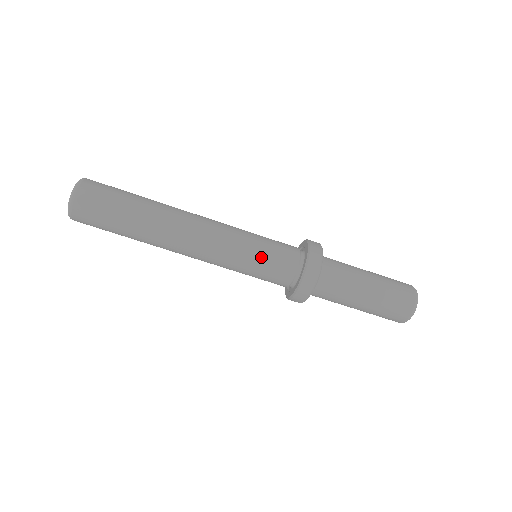
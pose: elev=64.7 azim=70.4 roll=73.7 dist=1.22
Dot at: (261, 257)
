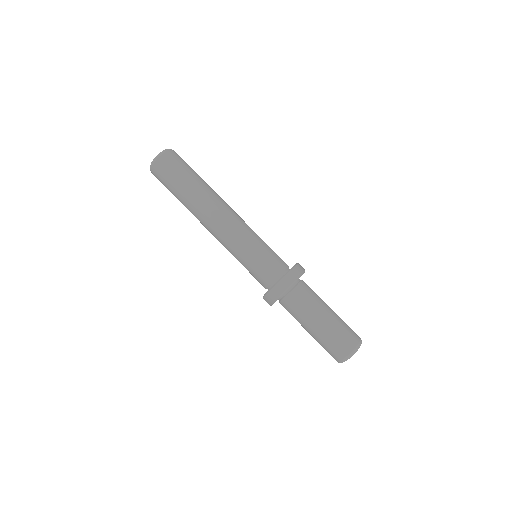
Dot at: (261, 252)
